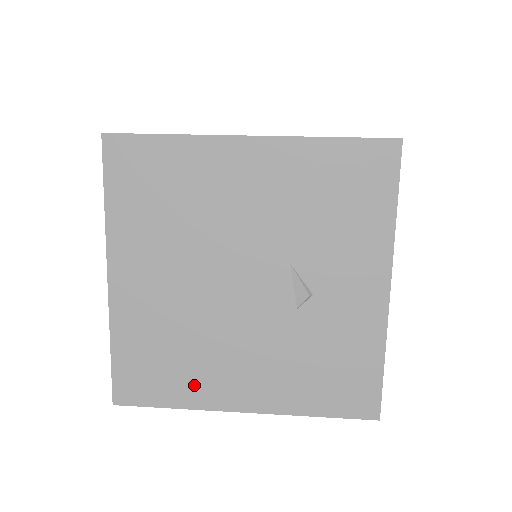
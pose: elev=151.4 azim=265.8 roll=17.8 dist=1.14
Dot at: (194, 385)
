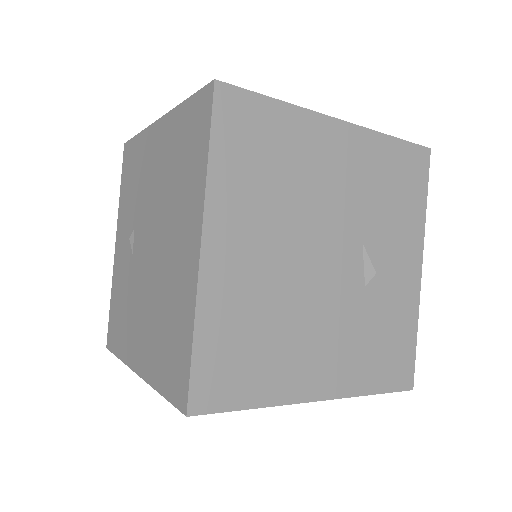
Dot at: (277, 376)
